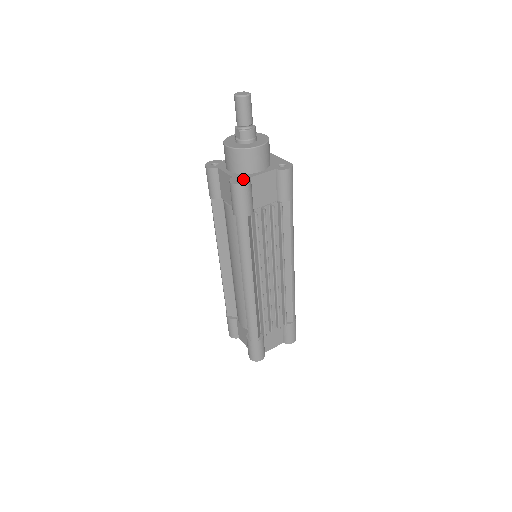
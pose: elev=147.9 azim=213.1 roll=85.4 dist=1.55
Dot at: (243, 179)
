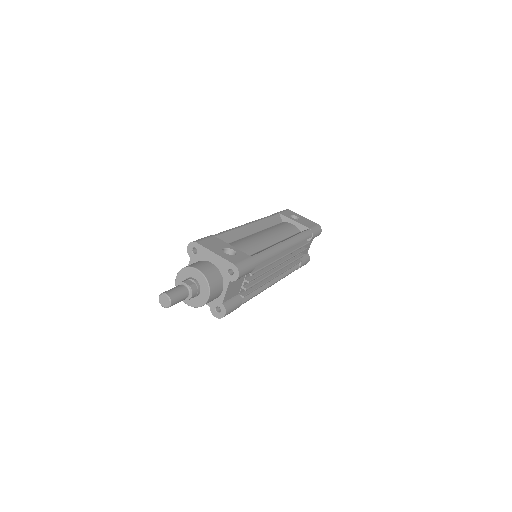
Dot at: occluded
